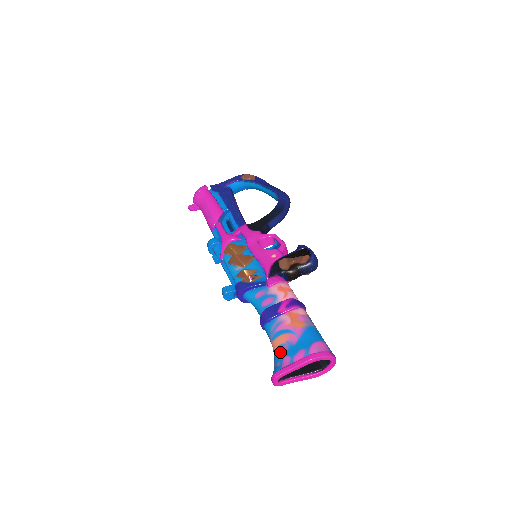
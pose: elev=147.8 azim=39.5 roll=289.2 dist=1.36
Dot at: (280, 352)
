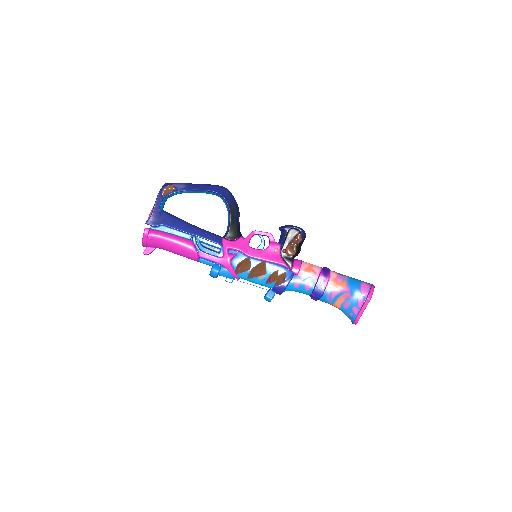
Dot at: (346, 308)
